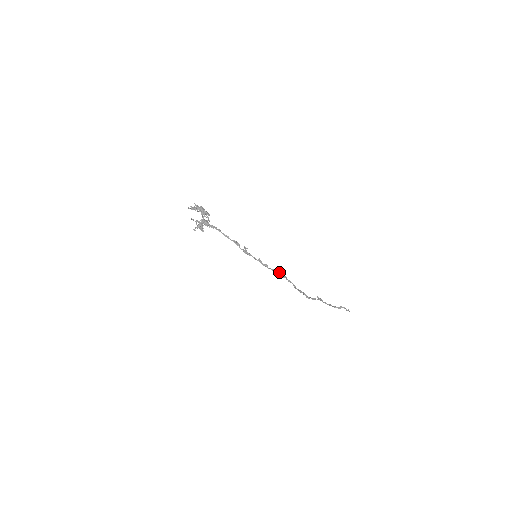
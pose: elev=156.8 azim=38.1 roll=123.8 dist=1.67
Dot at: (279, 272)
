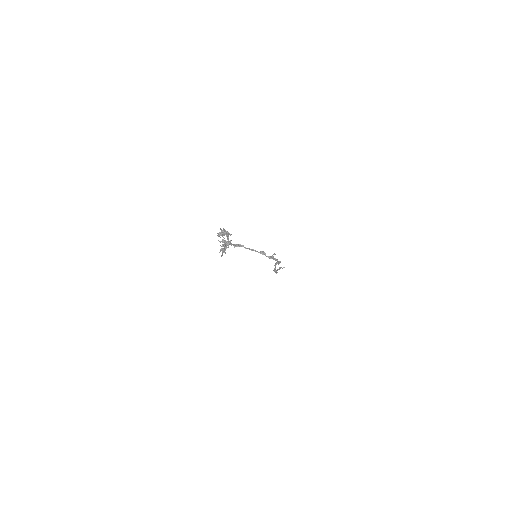
Dot at: occluded
